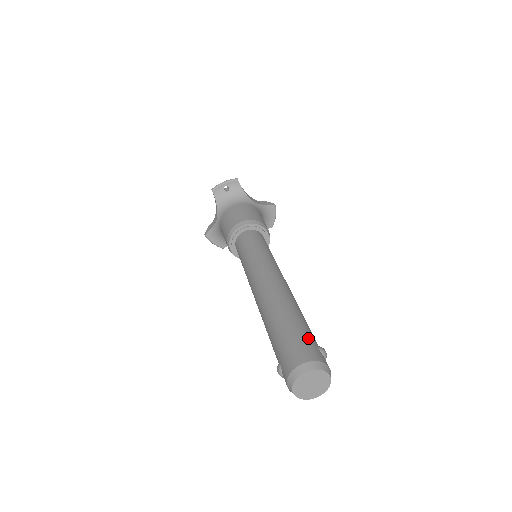
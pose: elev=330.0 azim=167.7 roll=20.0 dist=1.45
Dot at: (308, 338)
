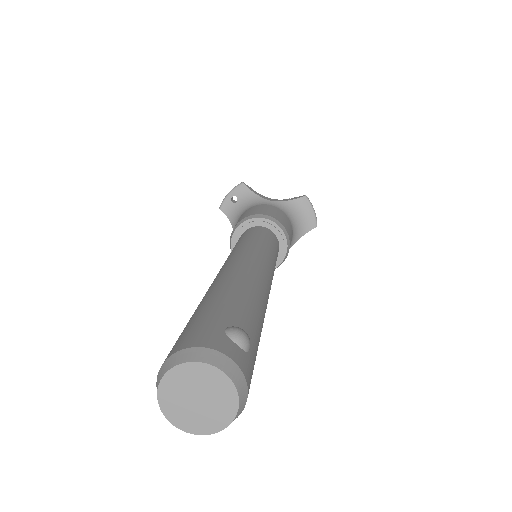
Dot at: (211, 318)
